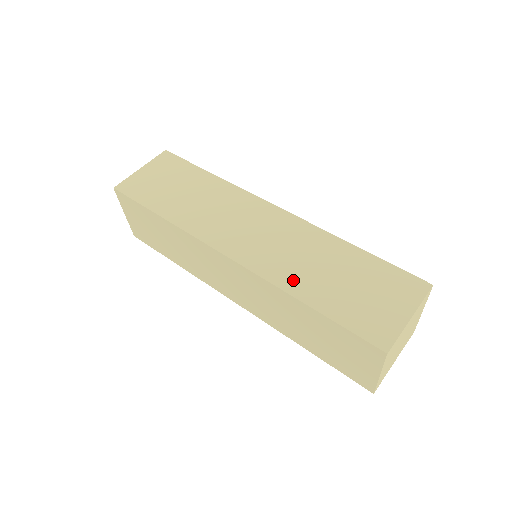
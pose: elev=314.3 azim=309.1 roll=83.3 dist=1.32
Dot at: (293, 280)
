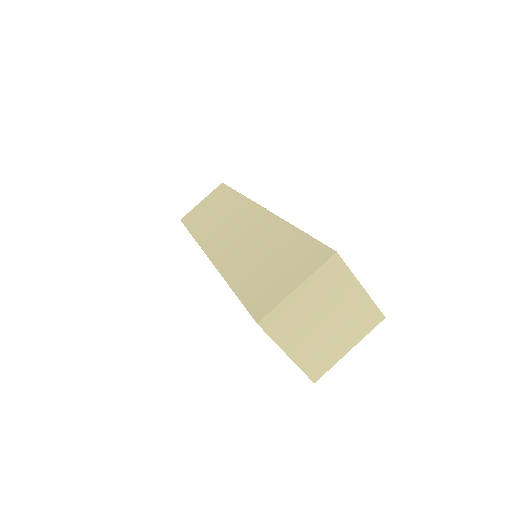
Dot at: (233, 267)
